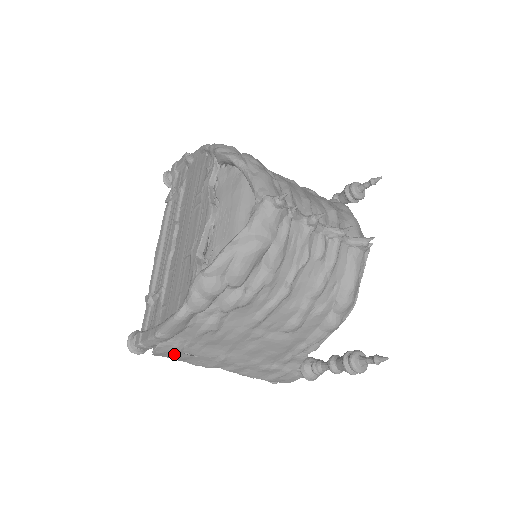
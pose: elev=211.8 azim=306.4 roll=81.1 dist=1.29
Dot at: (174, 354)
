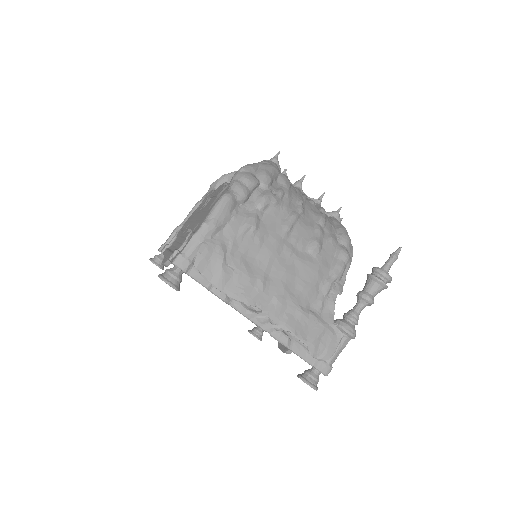
Dot at: (216, 264)
